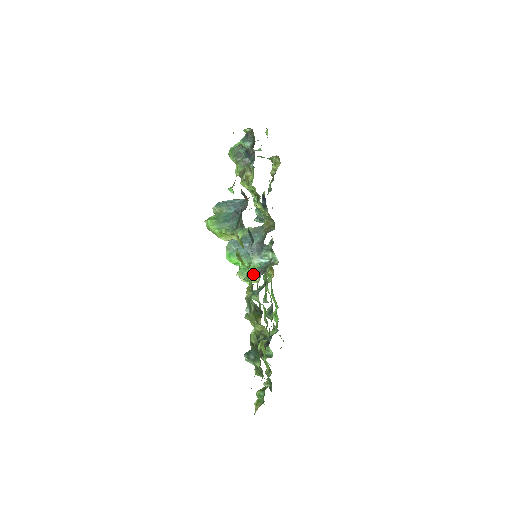
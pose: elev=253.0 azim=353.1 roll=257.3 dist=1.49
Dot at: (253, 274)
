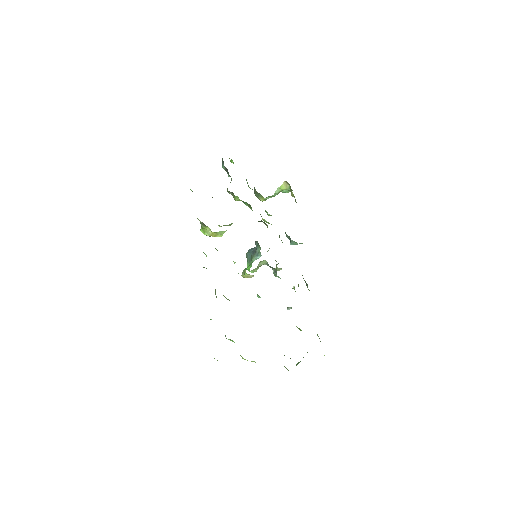
Dot at: occluded
